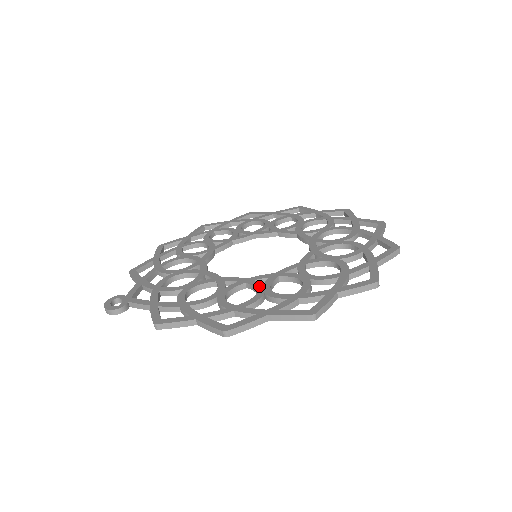
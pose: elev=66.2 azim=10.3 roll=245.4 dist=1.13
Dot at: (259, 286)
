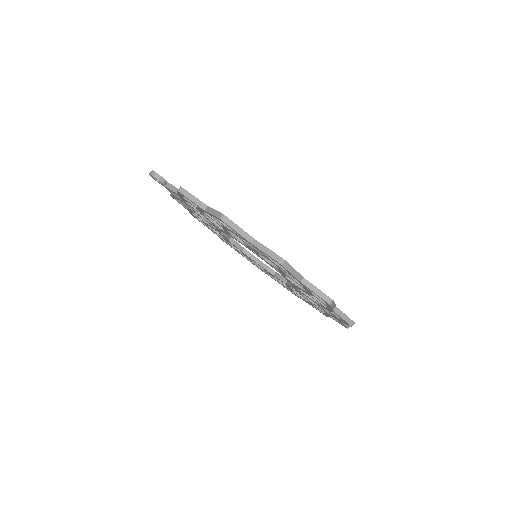
Dot at: occluded
